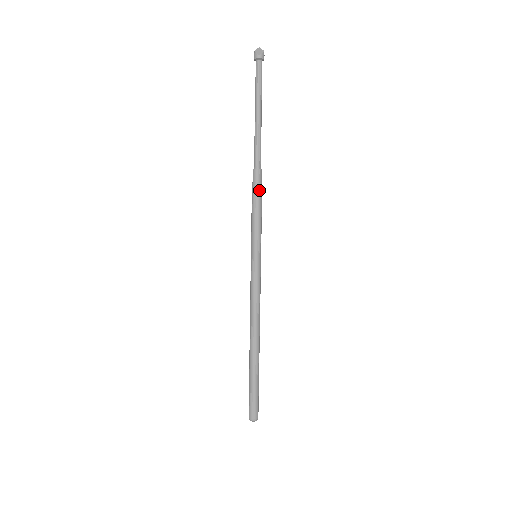
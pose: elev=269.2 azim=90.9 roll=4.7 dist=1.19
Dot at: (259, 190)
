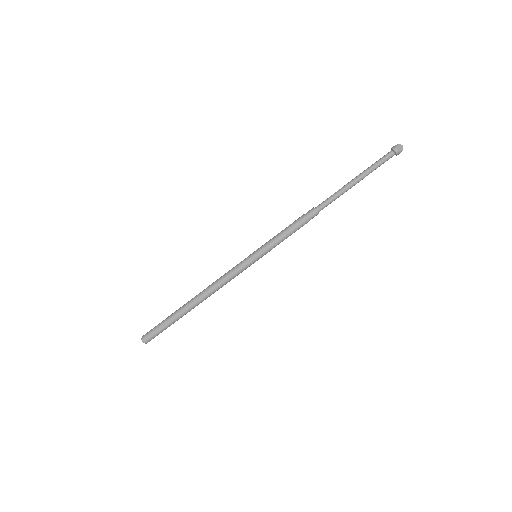
Dot at: (303, 223)
